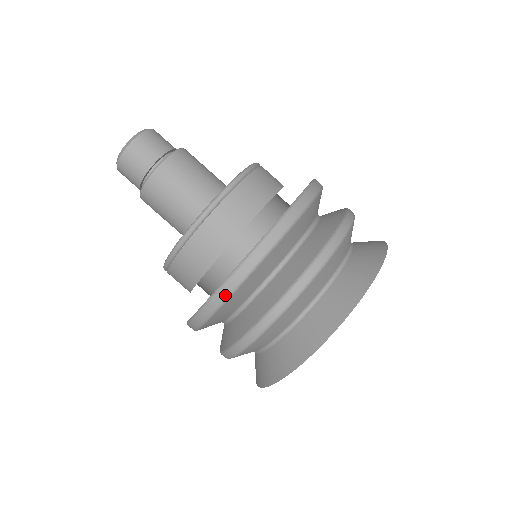
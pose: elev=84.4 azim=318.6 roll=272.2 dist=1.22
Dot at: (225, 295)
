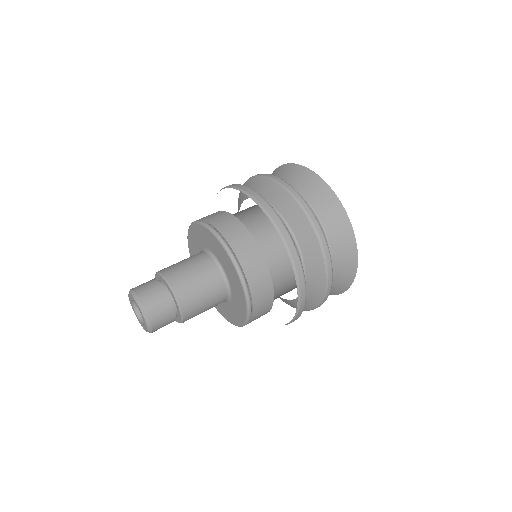
Dot at: (302, 309)
